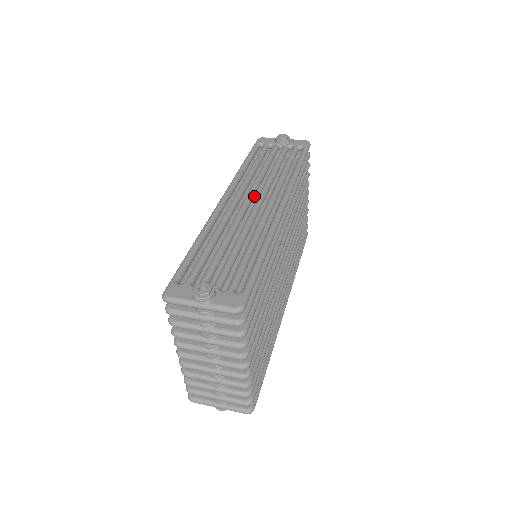
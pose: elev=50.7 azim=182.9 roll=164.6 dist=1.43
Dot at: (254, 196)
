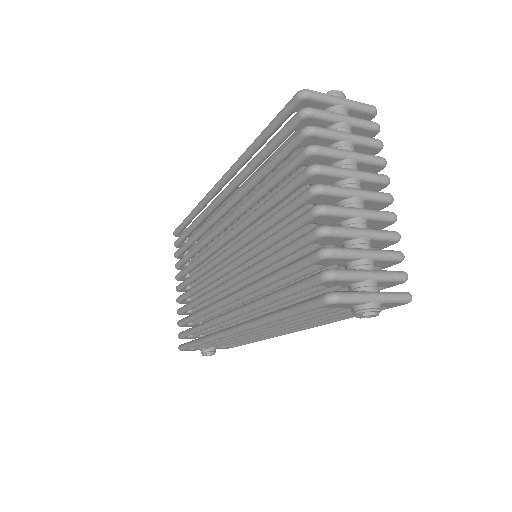
Dot at: occluded
